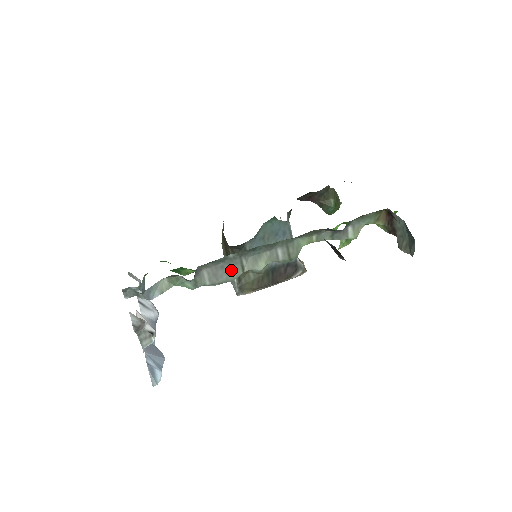
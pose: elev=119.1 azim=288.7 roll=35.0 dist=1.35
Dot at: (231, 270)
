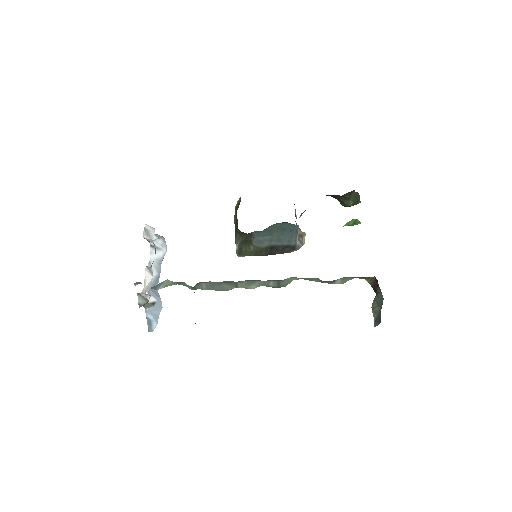
Dot at: (226, 286)
